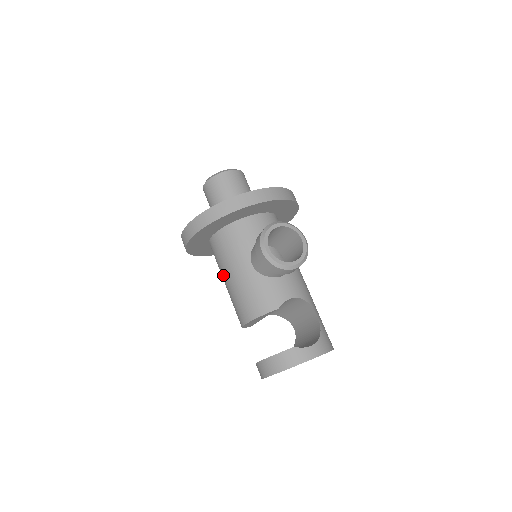
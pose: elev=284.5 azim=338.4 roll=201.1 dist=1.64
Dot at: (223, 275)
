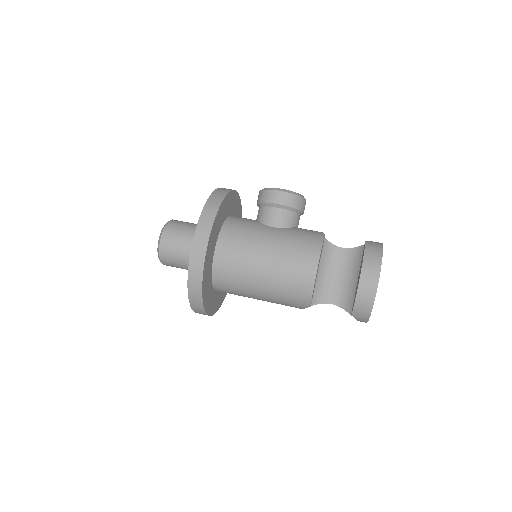
Dot at: (256, 261)
